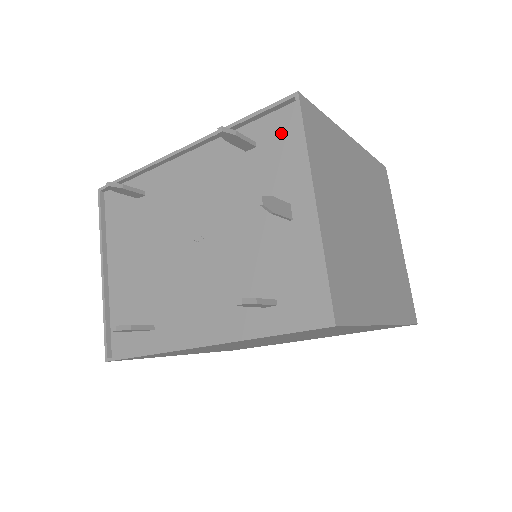
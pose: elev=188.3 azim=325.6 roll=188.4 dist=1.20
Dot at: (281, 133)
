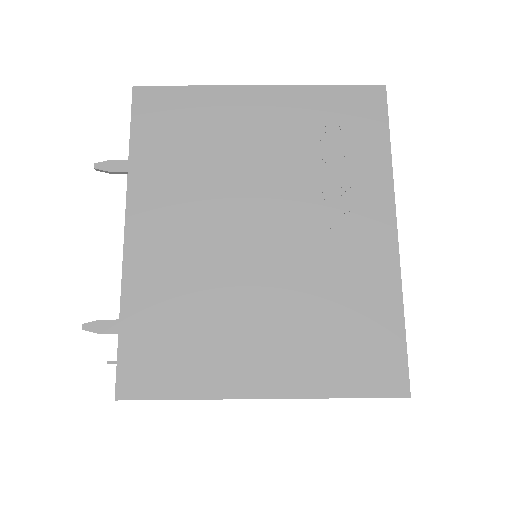
Dot at: occluded
